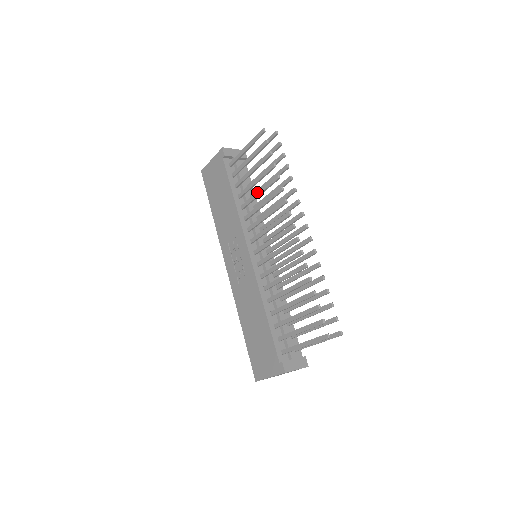
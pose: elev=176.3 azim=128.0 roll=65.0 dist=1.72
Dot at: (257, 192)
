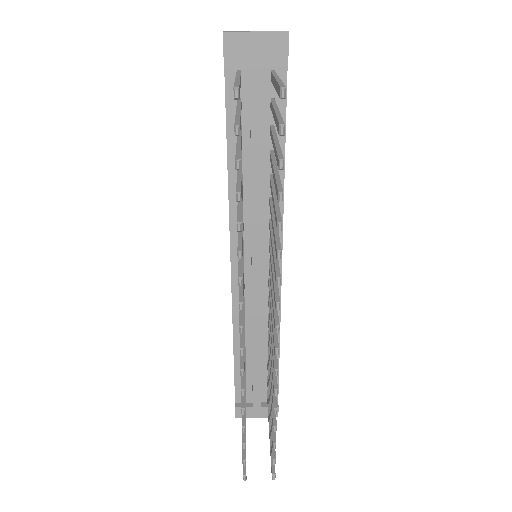
Dot at: occluded
